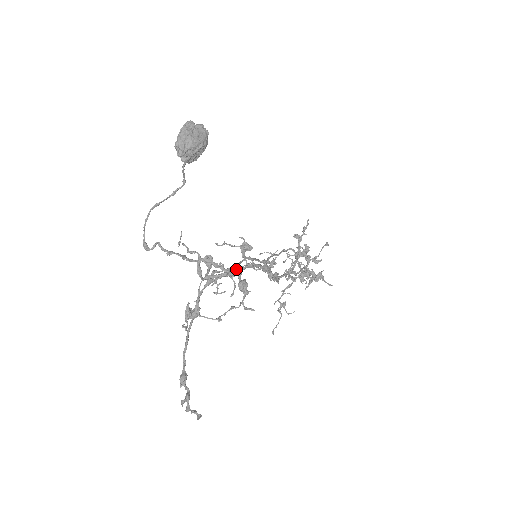
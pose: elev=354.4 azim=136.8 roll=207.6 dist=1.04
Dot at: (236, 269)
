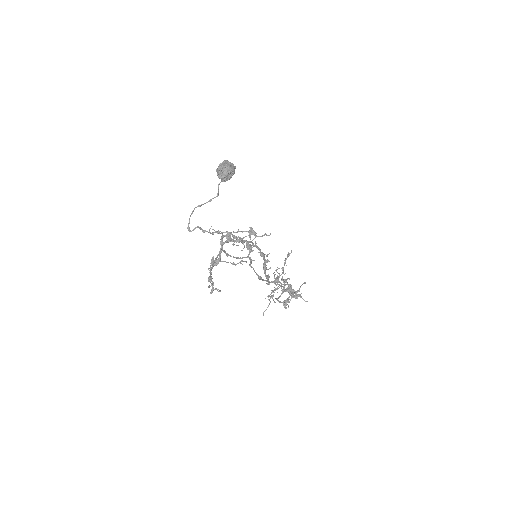
Dot at: (245, 240)
